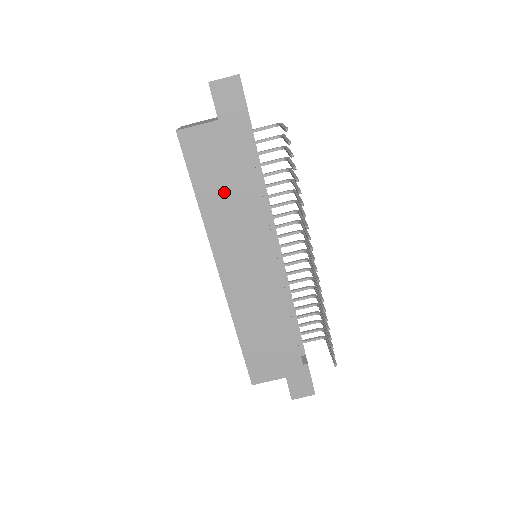
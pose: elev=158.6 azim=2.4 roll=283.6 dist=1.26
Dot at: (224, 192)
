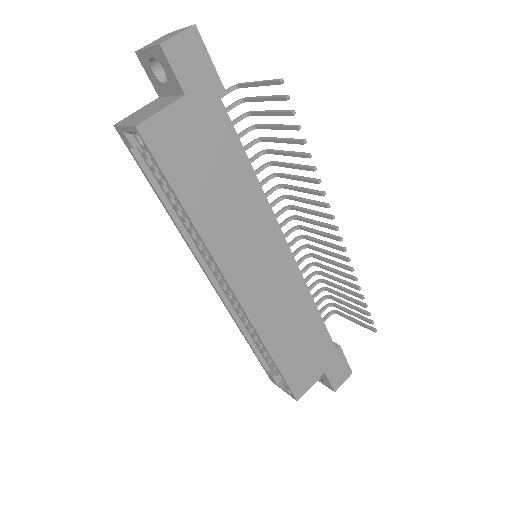
Dot at: (216, 190)
